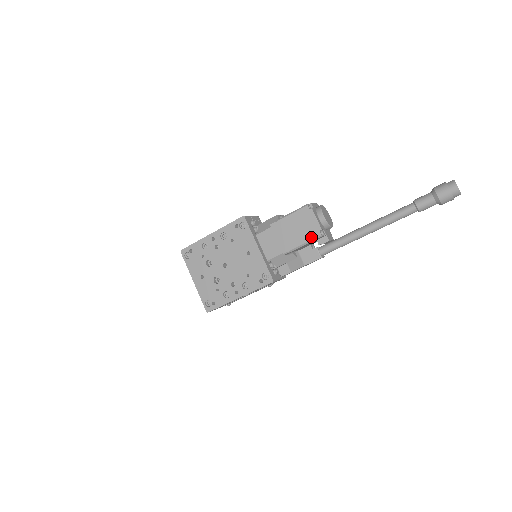
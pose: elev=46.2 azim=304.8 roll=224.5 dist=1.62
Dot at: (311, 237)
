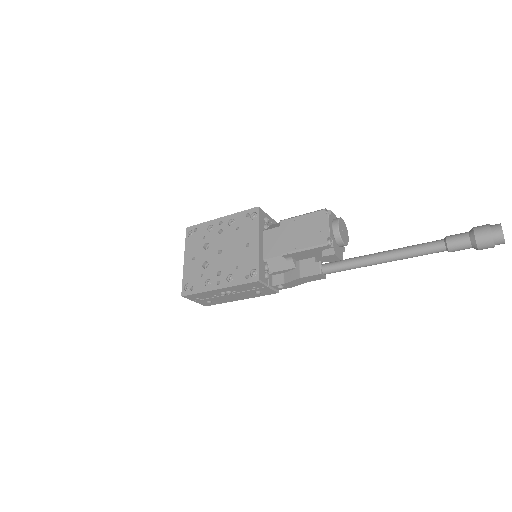
Dot at: (316, 243)
